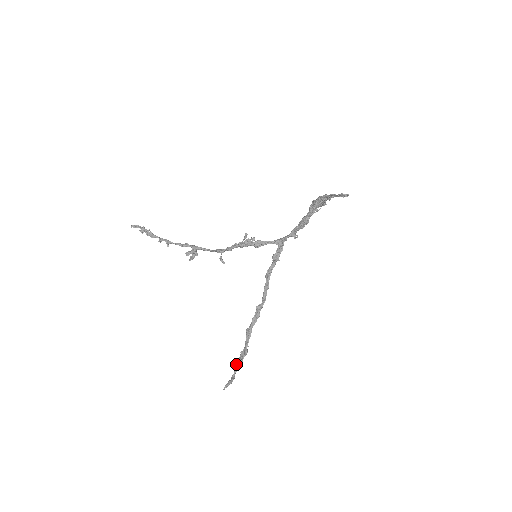
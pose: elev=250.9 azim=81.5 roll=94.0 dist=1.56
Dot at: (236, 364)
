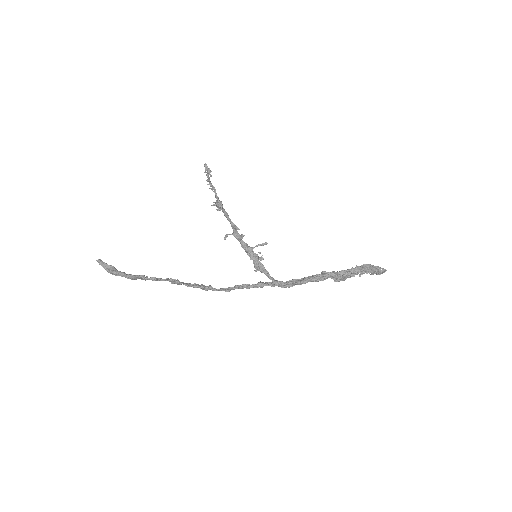
Dot at: occluded
